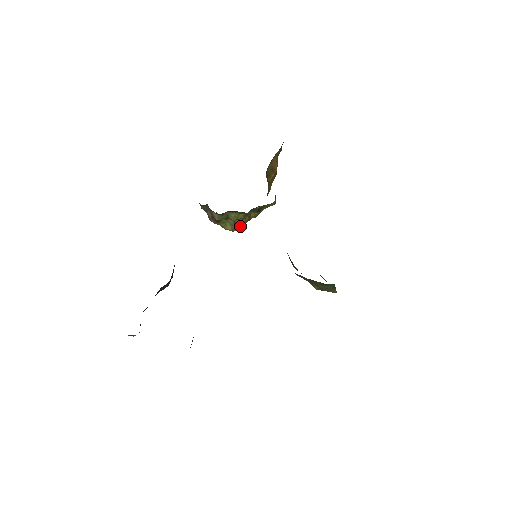
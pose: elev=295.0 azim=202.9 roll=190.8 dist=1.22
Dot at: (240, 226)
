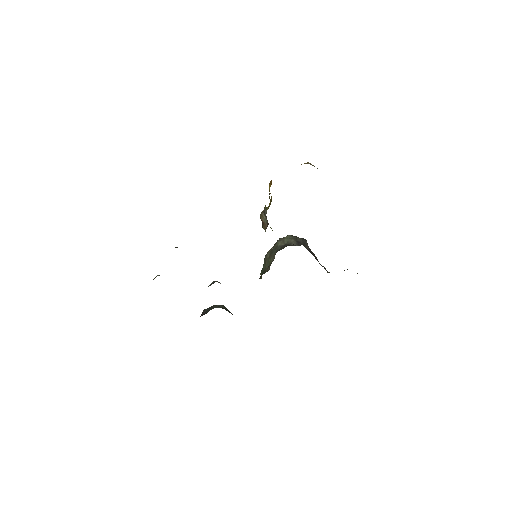
Dot at: occluded
